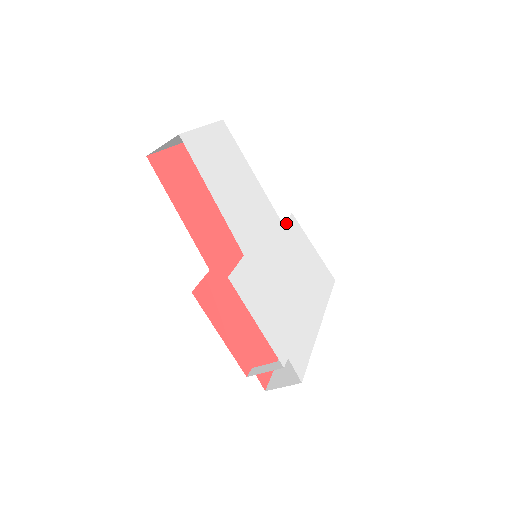
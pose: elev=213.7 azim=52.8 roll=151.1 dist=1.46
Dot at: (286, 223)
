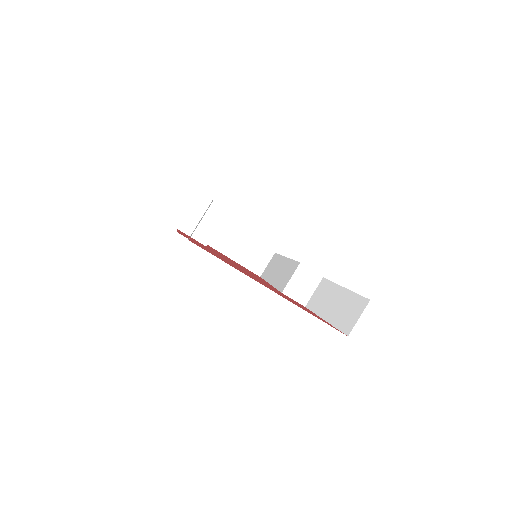
Dot at: (321, 289)
